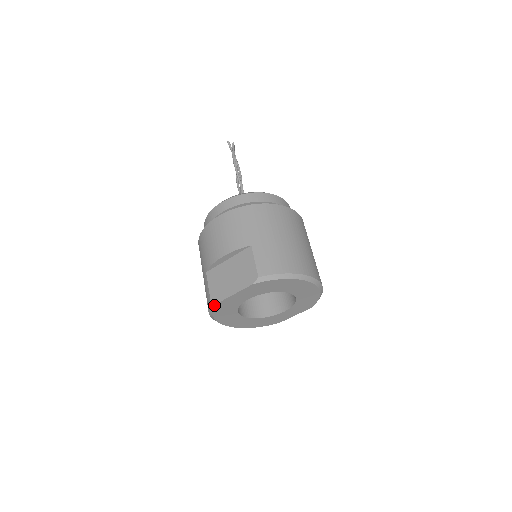
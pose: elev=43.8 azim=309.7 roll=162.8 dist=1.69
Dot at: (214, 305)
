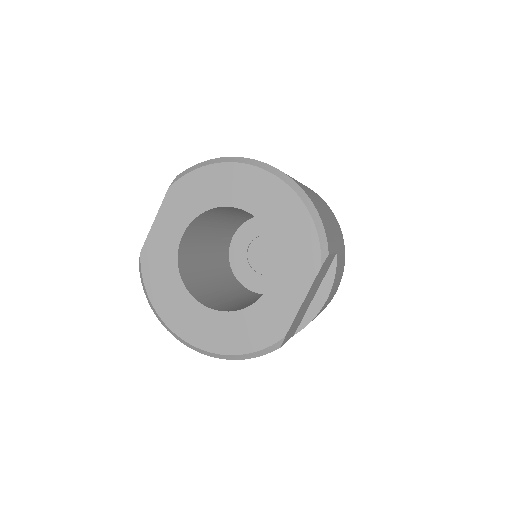
Dot at: (140, 262)
